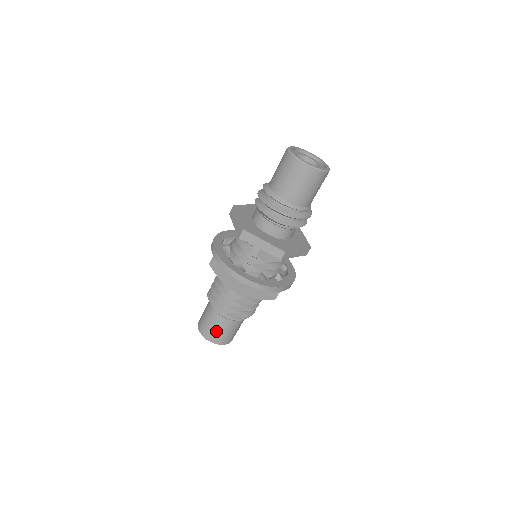
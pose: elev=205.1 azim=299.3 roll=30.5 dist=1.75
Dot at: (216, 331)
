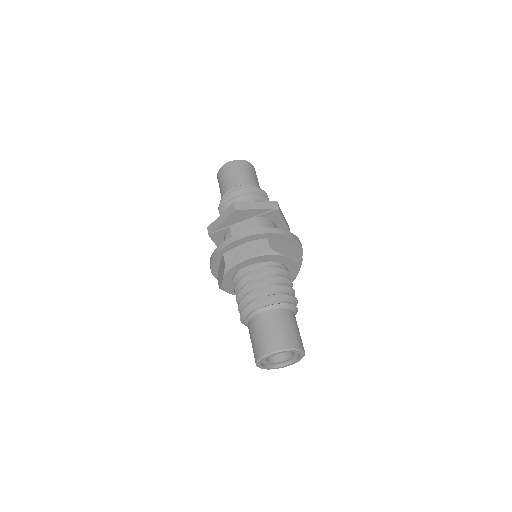
Dot at: (259, 338)
